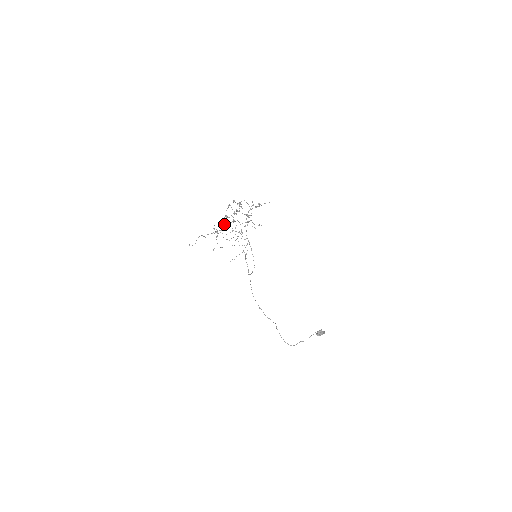
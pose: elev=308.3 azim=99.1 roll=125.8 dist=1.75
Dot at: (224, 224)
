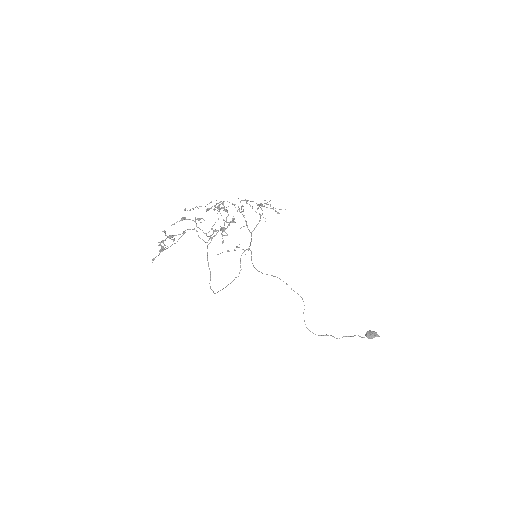
Dot at: (159, 251)
